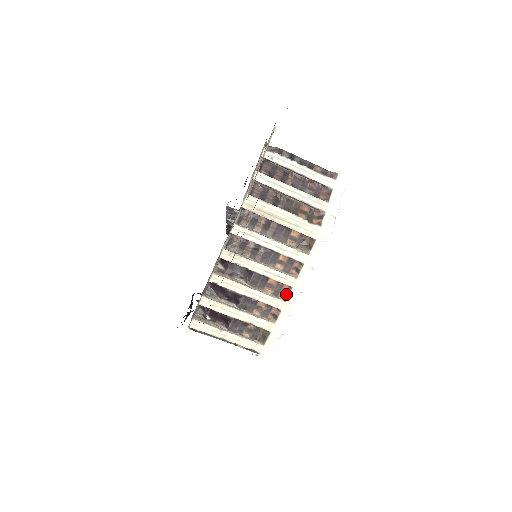
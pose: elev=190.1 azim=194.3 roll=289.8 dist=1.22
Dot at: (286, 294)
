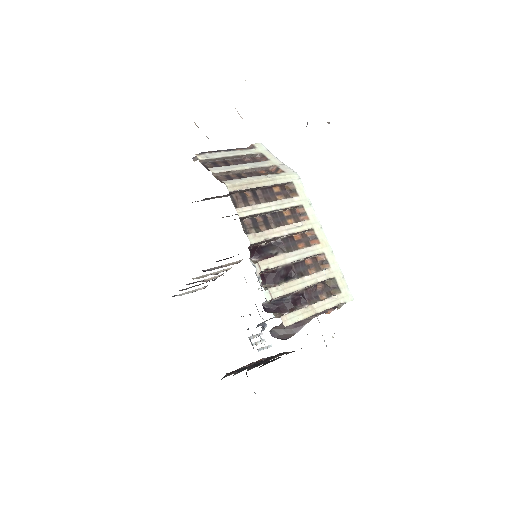
Dot at: (314, 238)
